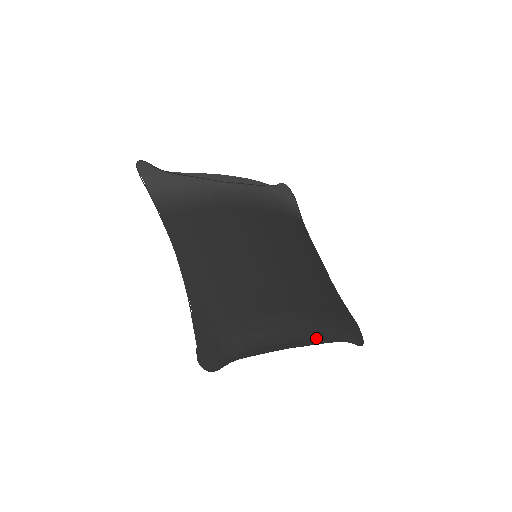
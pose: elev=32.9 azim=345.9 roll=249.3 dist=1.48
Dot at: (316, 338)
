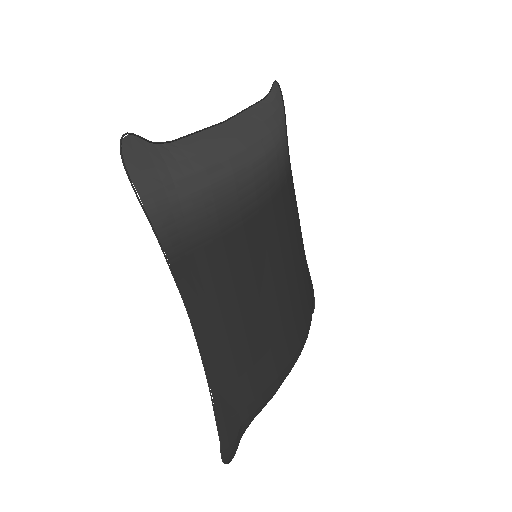
Dot at: occluded
